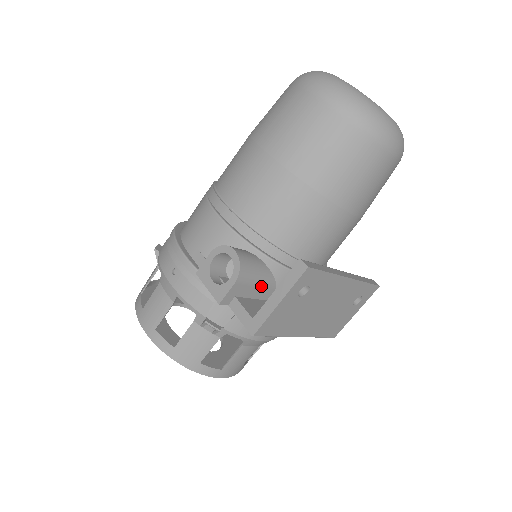
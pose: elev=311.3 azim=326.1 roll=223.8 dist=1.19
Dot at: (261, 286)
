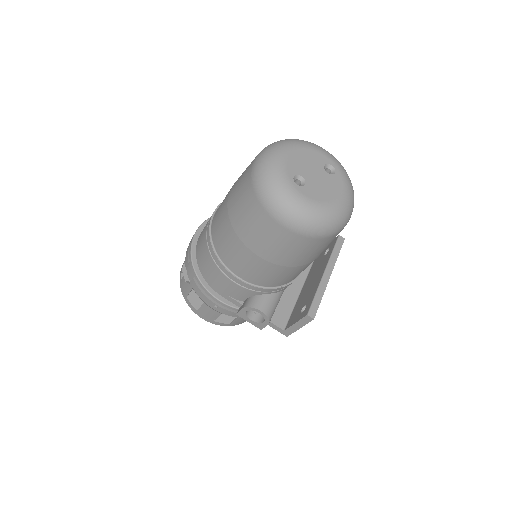
Dot at: occluded
